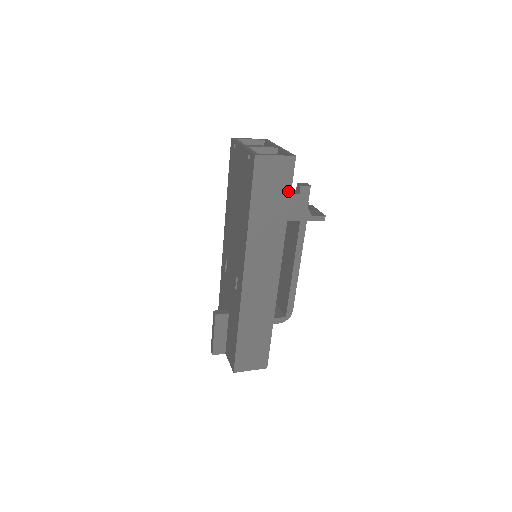
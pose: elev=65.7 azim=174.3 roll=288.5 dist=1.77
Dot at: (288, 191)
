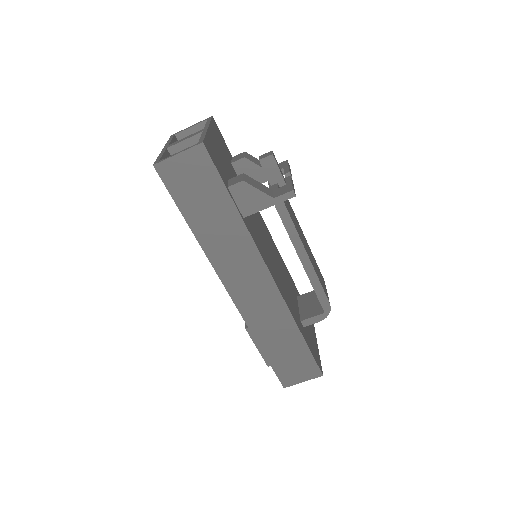
Dot at: (220, 185)
